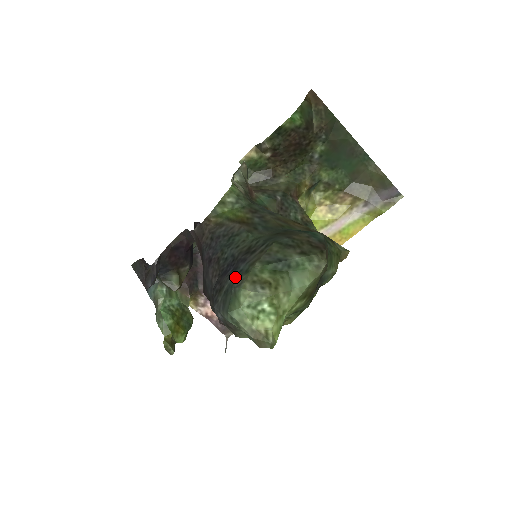
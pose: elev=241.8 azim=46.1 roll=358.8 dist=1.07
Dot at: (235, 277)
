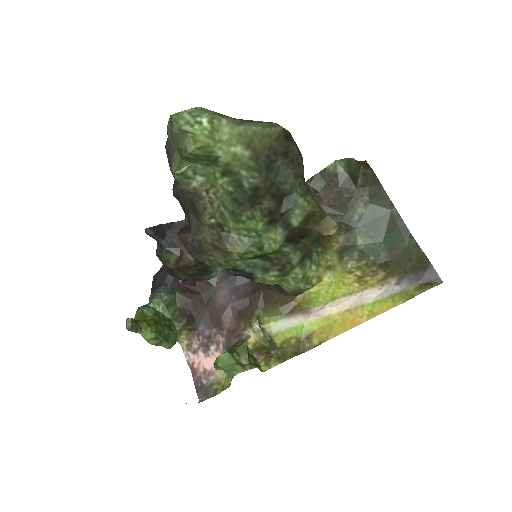
Dot at: occluded
